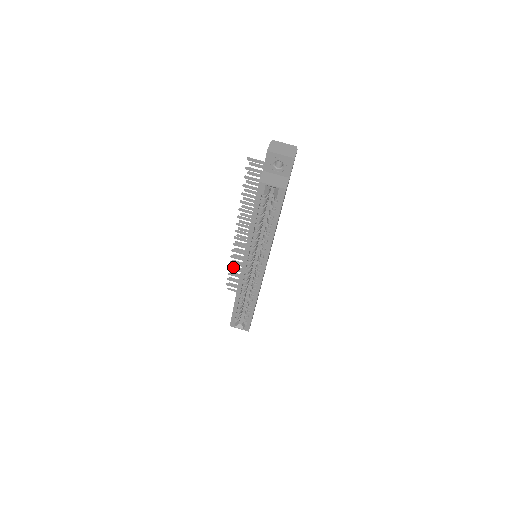
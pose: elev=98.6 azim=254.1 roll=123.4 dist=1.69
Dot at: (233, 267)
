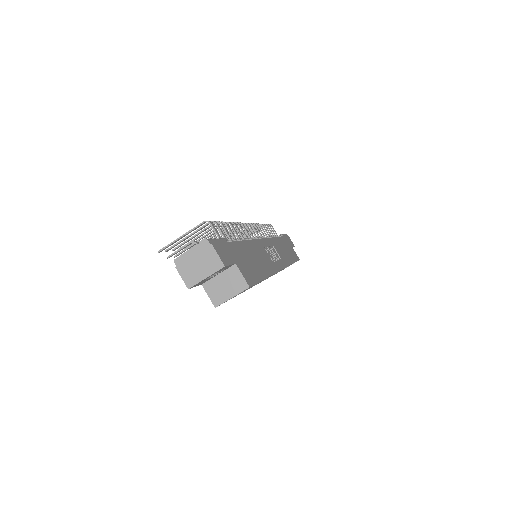
Dot at: occluded
